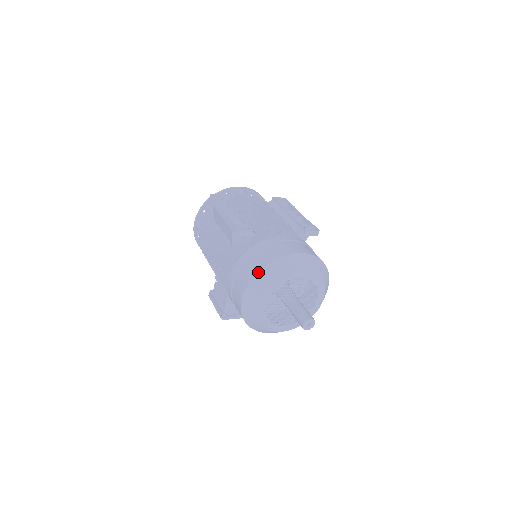
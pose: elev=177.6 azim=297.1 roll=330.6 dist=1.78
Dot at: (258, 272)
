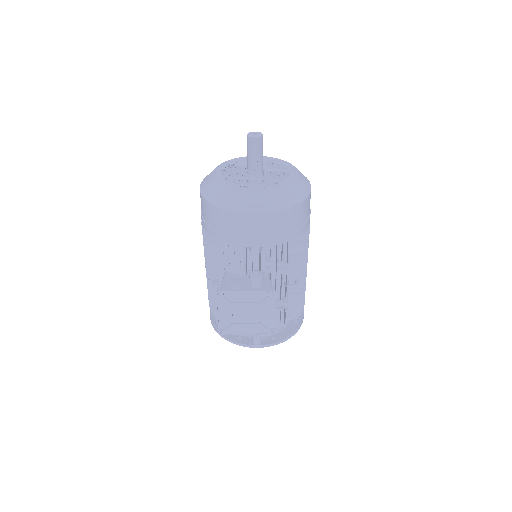
Dot at: occluded
